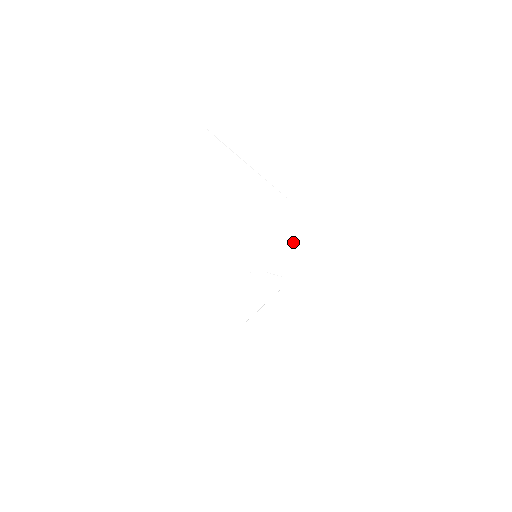
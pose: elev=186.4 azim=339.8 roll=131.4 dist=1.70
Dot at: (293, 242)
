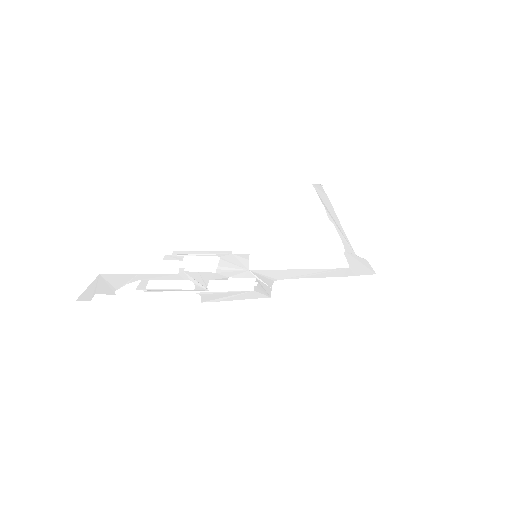
Dot at: (317, 269)
